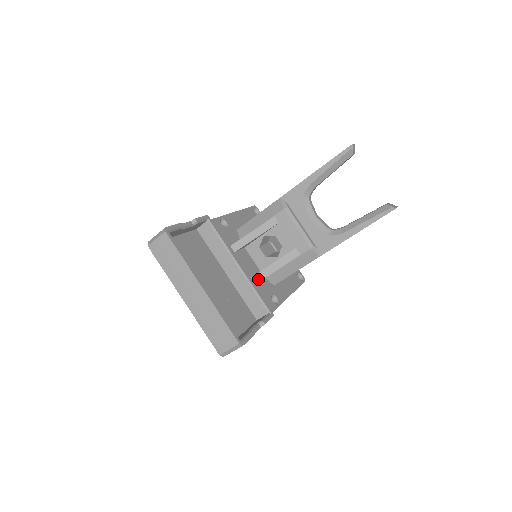
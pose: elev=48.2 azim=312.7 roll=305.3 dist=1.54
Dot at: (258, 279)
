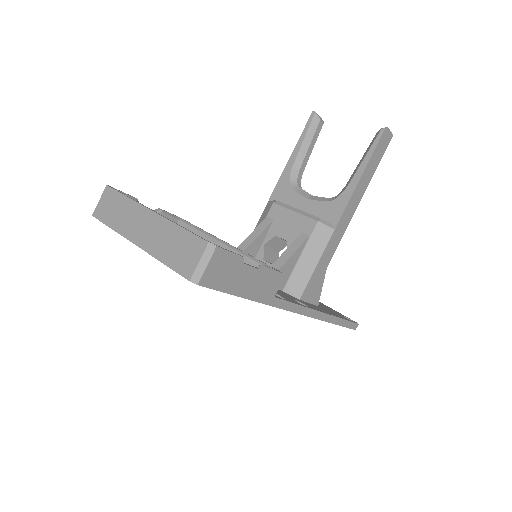
Dot at: occluded
